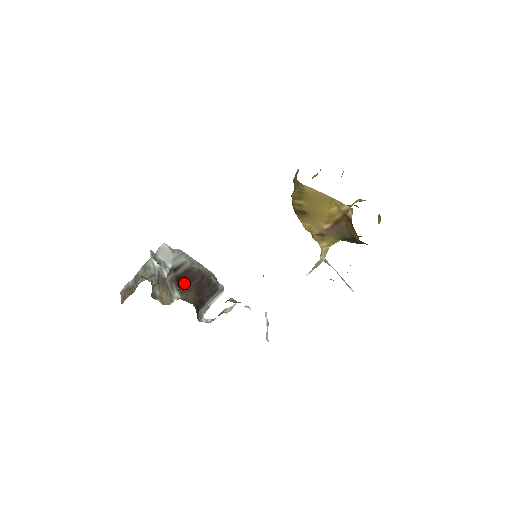
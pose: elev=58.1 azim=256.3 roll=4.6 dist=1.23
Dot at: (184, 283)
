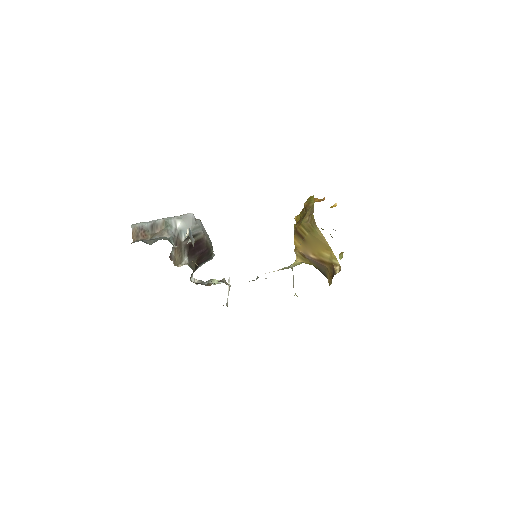
Dot at: (193, 250)
